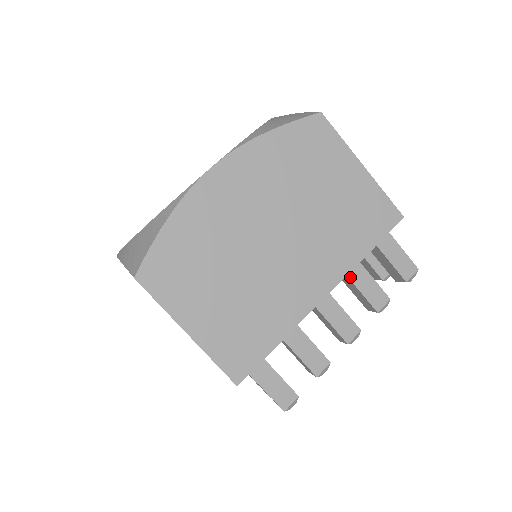
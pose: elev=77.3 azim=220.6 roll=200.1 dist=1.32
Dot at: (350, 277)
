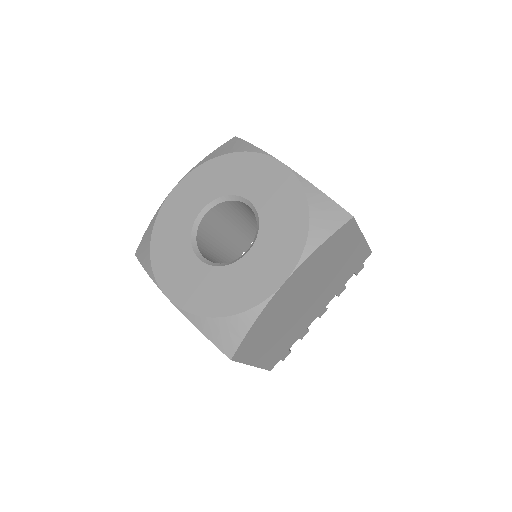
Dot at: occluded
